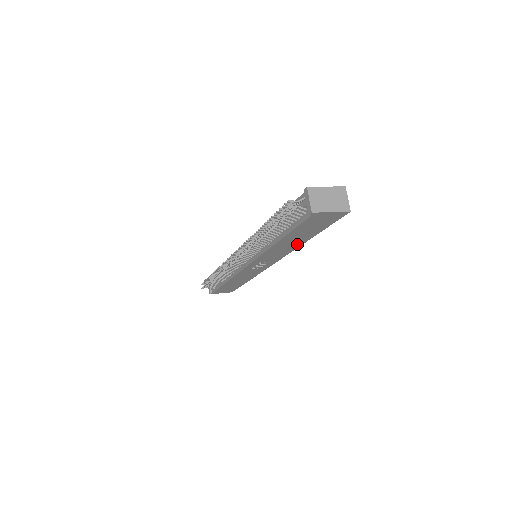
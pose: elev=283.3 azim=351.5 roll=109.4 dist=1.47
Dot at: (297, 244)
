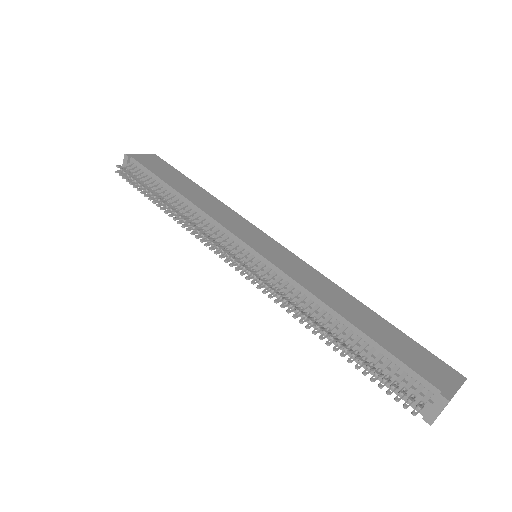
Dot at: occluded
